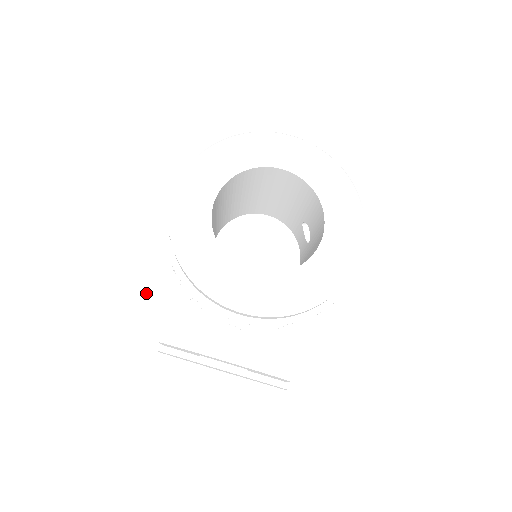
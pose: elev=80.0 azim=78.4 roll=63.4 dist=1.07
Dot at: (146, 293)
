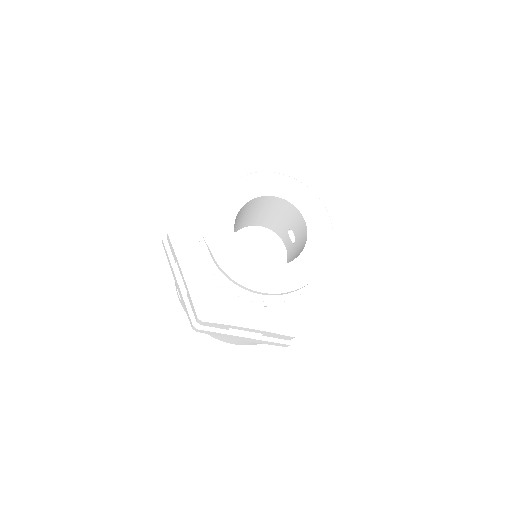
Dot at: (189, 289)
